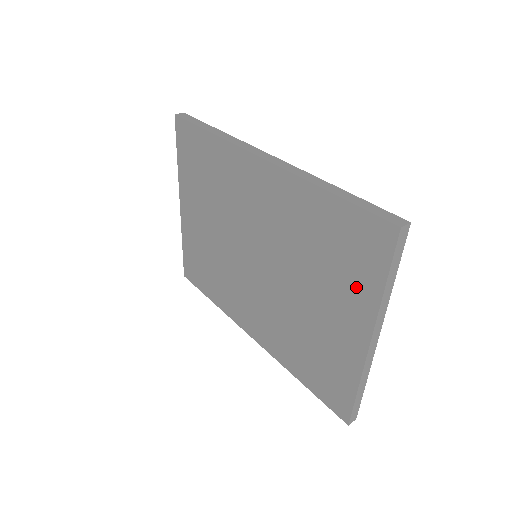
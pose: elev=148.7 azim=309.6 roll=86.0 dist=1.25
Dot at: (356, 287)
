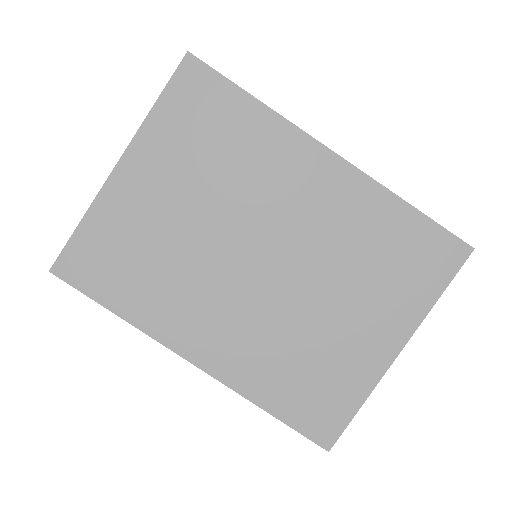
Dot at: (407, 297)
